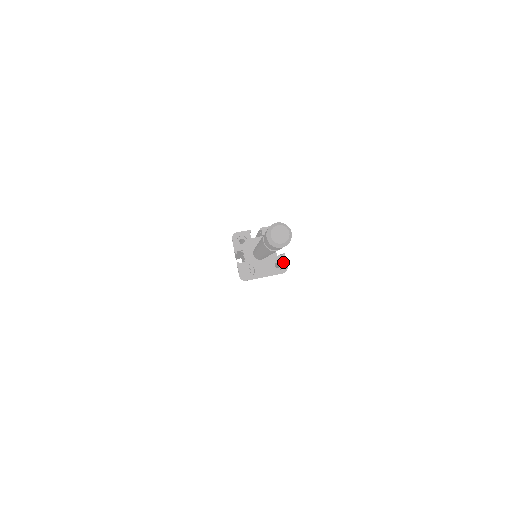
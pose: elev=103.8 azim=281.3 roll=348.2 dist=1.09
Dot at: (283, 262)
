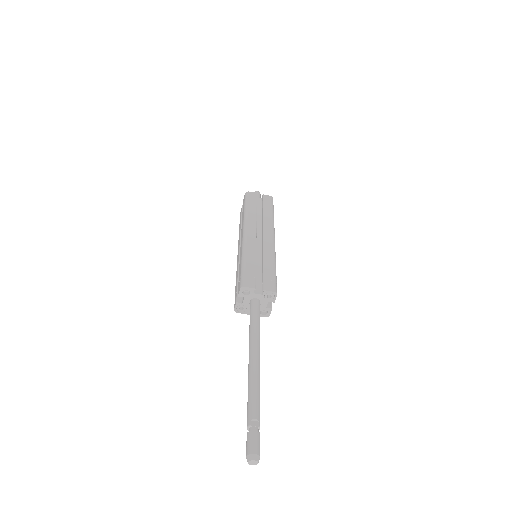
Dot at: (268, 312)
